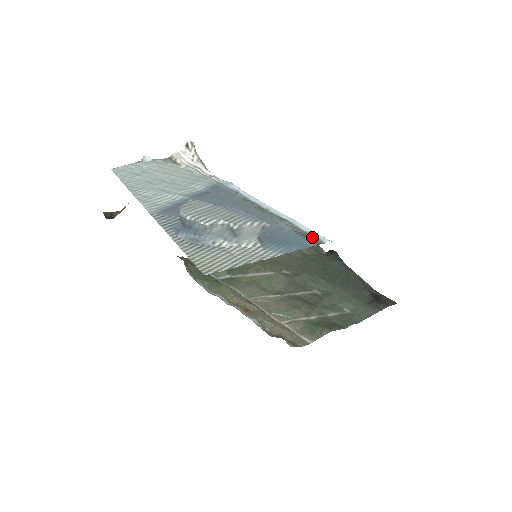
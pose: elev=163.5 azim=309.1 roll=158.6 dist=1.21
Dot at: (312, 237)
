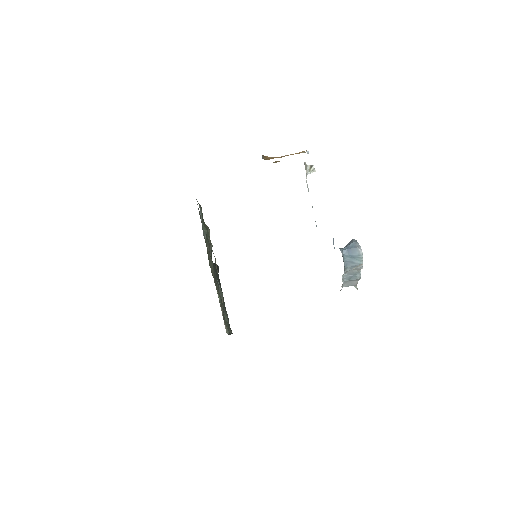
Dot at: occluded
